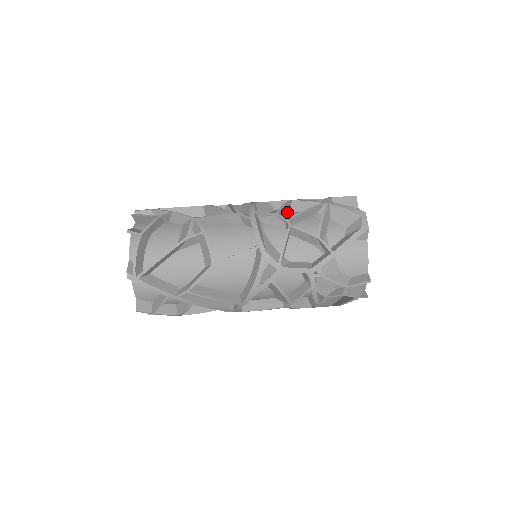
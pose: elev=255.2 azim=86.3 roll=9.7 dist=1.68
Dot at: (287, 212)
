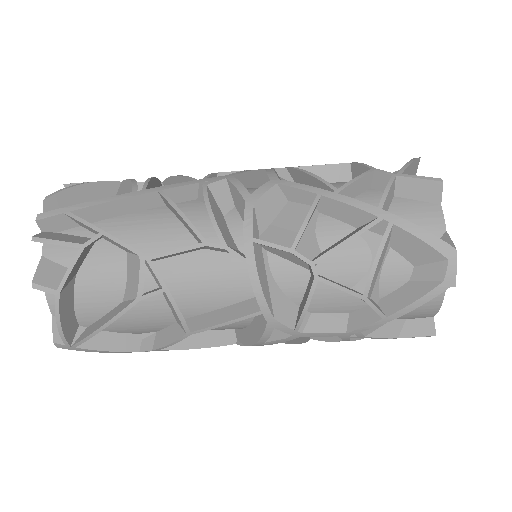
Dot at: (311, 222)
